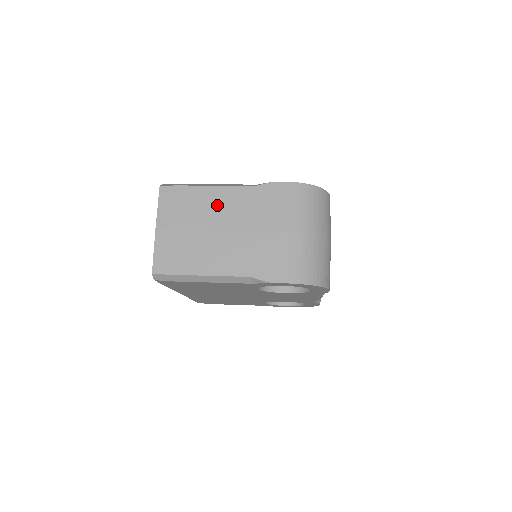
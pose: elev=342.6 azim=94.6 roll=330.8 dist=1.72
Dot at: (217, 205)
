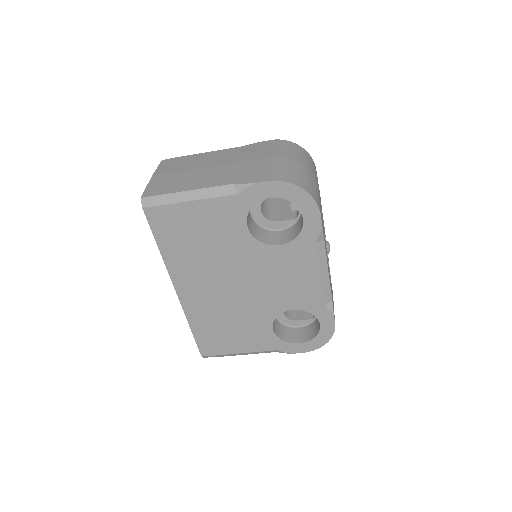
Dot at: (208, 158)
